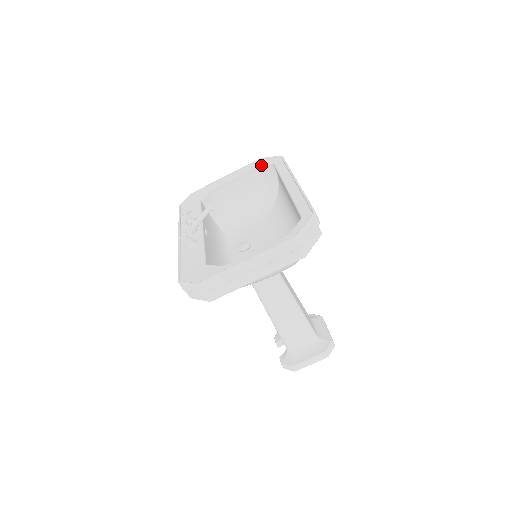
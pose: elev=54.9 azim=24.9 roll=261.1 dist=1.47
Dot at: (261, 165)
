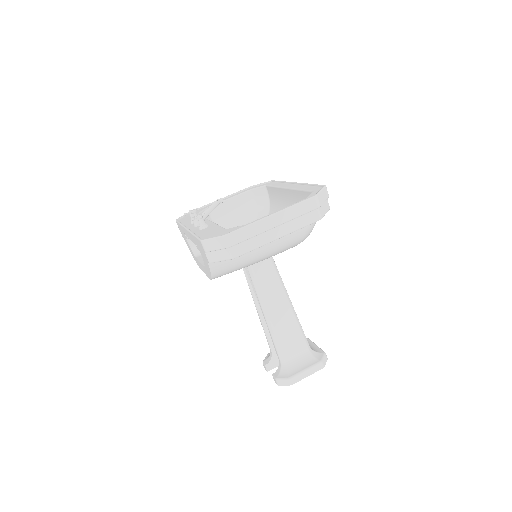
Dot at: (253, 189)
